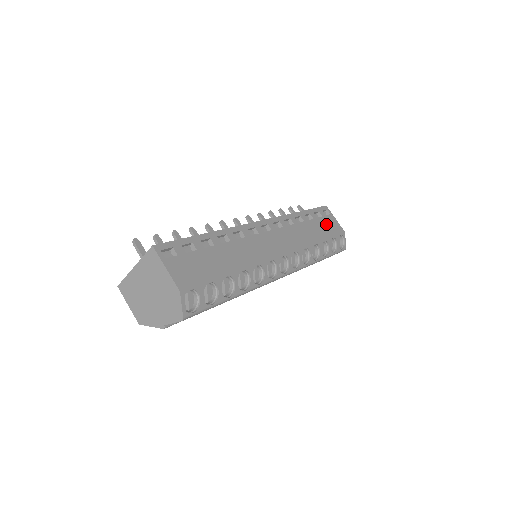
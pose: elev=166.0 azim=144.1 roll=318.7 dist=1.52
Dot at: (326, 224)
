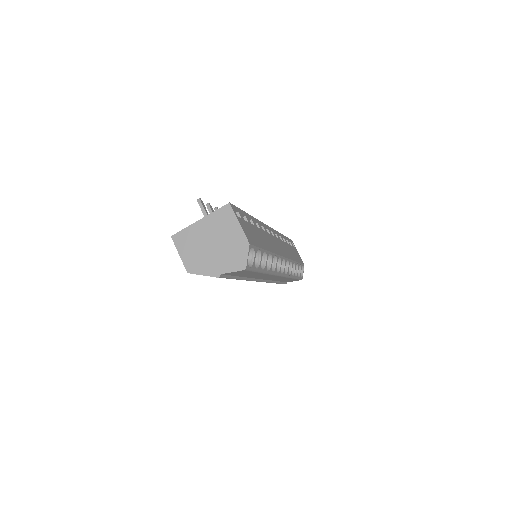
Dot at: (295, 252)
